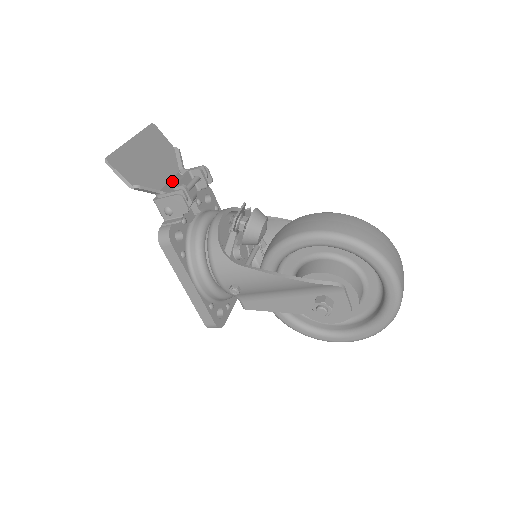
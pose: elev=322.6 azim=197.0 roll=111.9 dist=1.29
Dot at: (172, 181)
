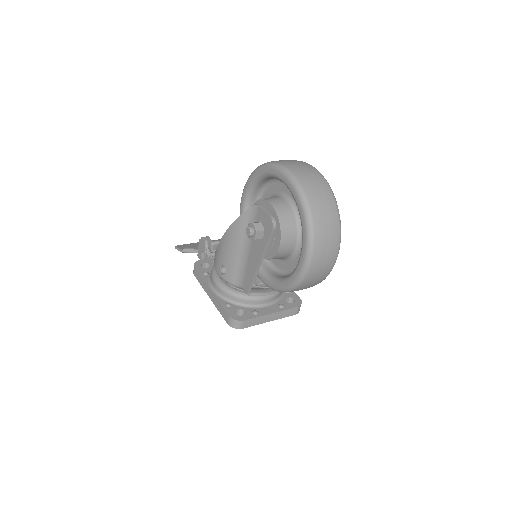
Dot at: occluded
